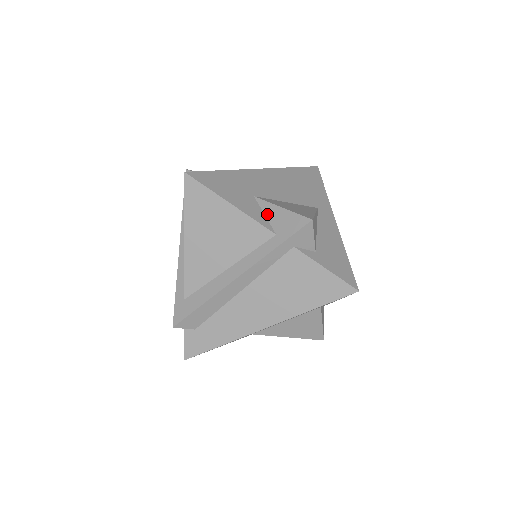
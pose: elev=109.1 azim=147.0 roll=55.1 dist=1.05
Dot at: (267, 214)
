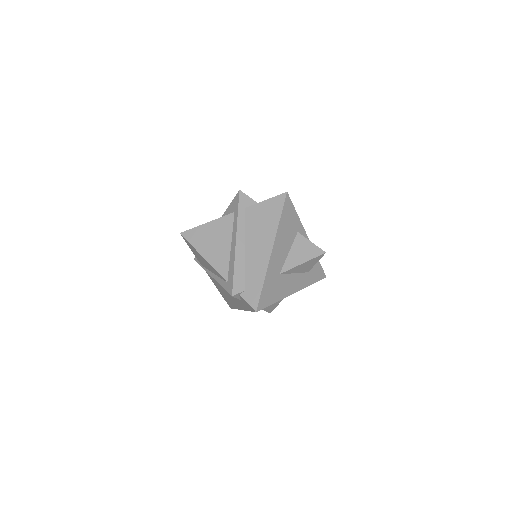
Dot at: occluded
